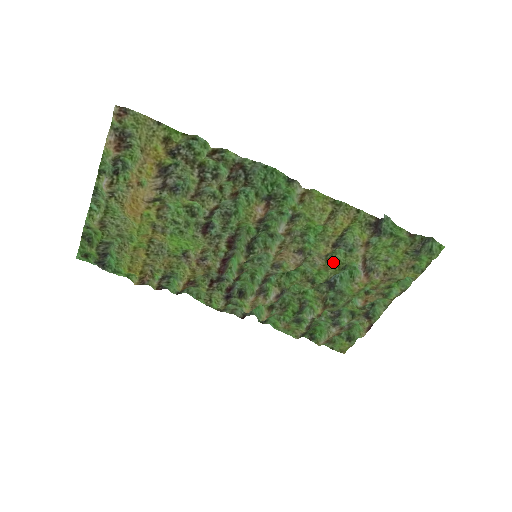
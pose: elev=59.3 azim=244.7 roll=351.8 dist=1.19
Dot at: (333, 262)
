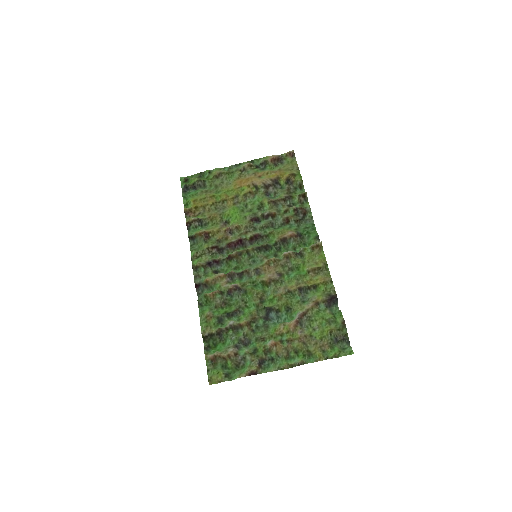
Dot at: (287, 299)
